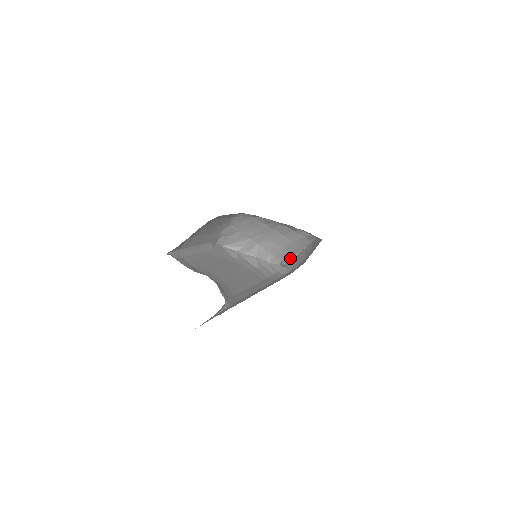
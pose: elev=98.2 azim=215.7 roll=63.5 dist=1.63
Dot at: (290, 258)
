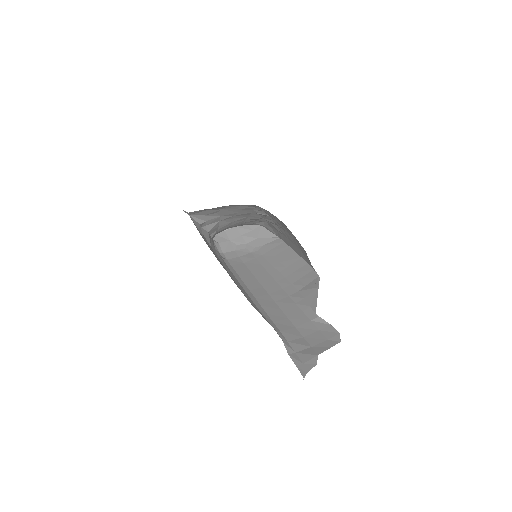
Dot at: occluded
